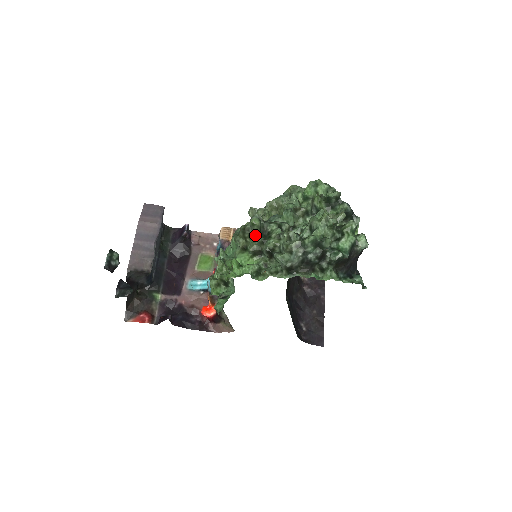
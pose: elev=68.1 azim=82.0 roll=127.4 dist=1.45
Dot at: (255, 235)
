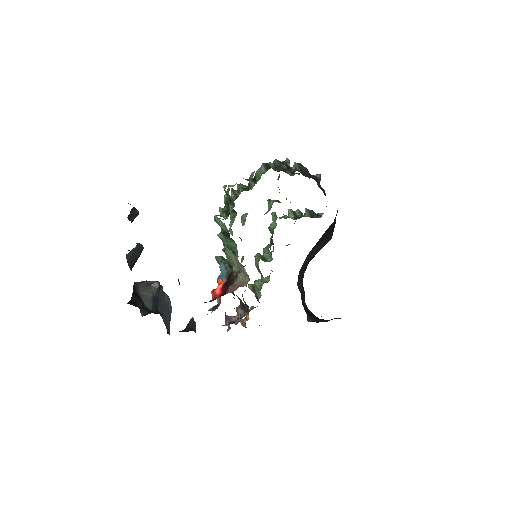
Dot at: occluded
